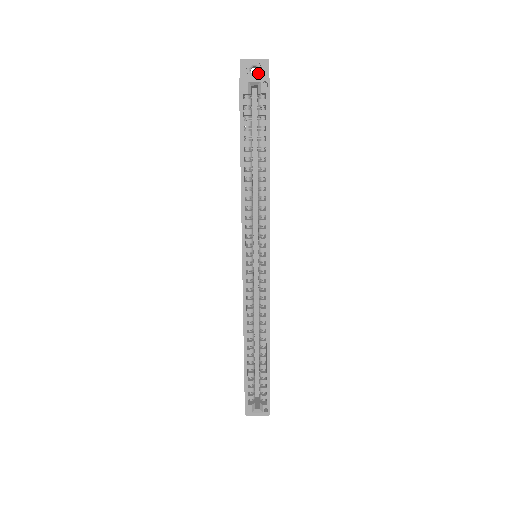
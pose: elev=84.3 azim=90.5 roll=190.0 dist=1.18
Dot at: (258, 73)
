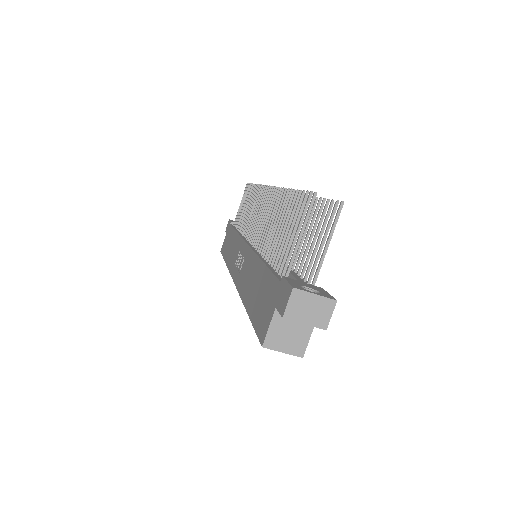
Dot at: occluded
